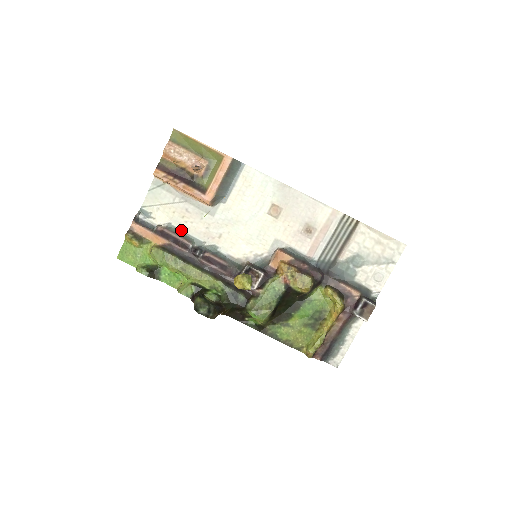
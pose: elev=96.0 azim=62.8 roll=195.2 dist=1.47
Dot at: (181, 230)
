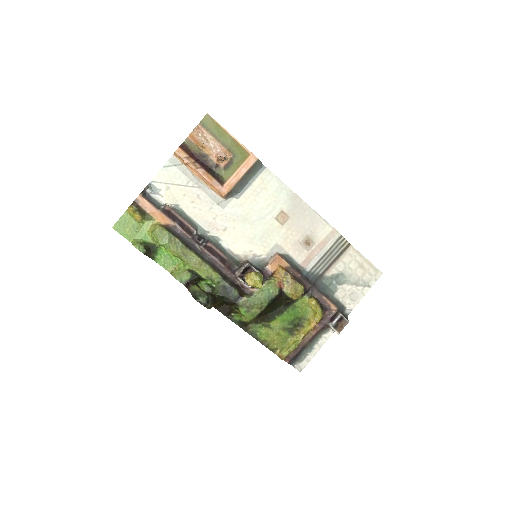
Dot at: (187, 214)
